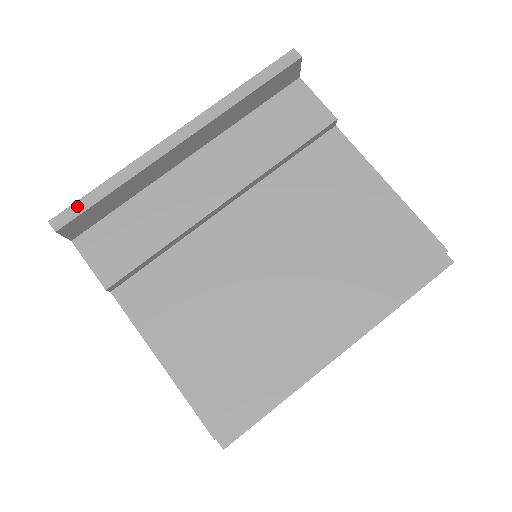
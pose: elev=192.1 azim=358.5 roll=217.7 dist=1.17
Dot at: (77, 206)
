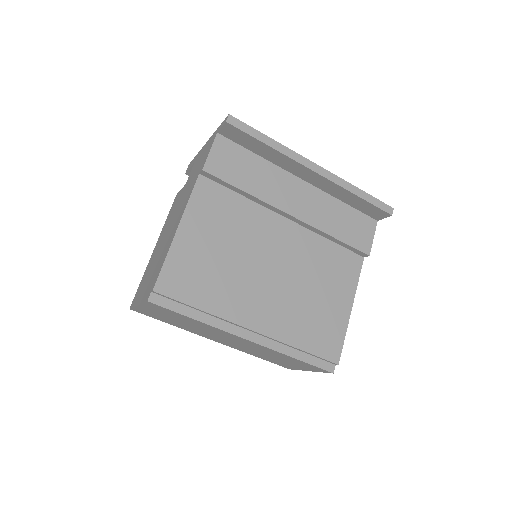
Dot at: (247, 127)
